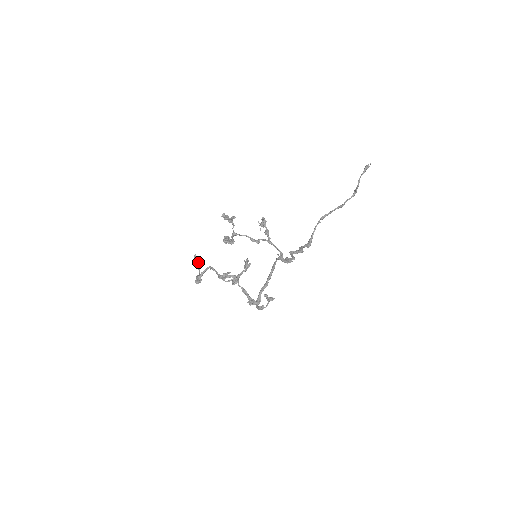
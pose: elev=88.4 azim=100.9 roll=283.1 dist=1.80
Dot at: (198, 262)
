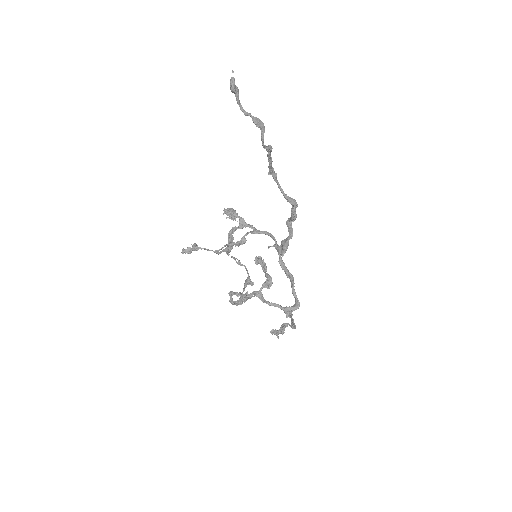
Dot at: (239, 263)
